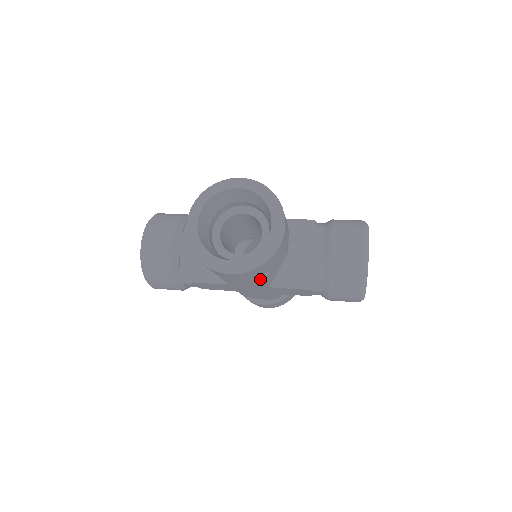
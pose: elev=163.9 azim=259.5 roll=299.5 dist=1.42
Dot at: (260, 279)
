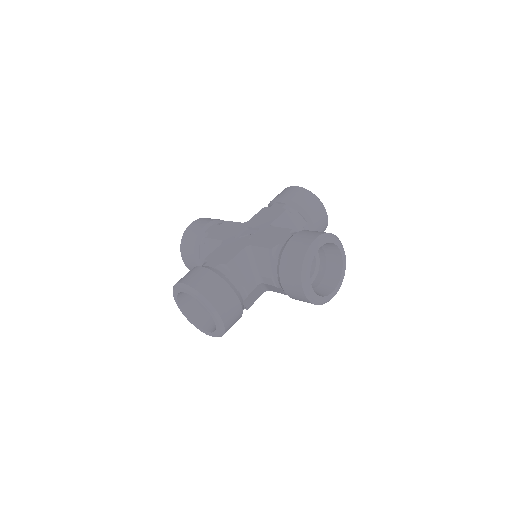
Dot at: occluded
